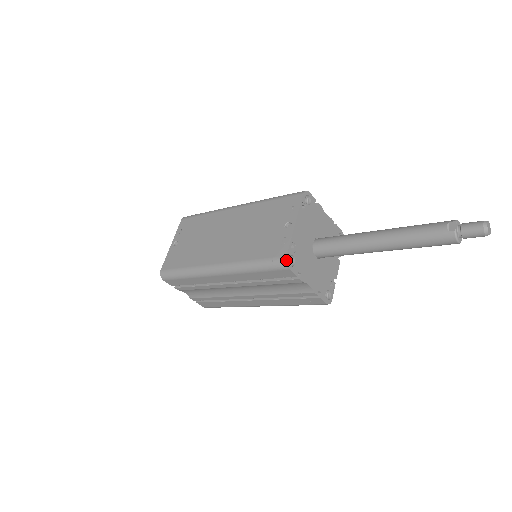
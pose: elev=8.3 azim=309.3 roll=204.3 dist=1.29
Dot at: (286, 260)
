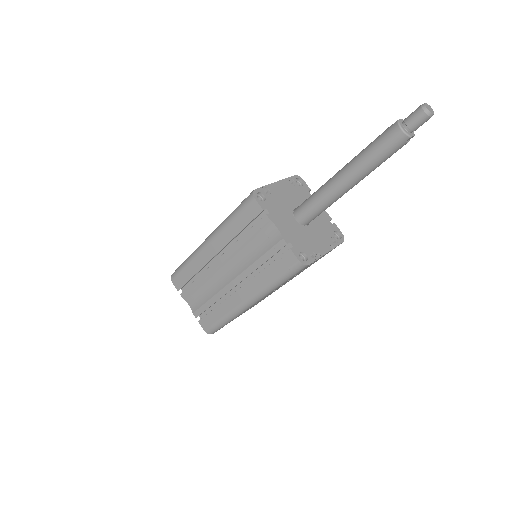
Dot at: (254, 191)
